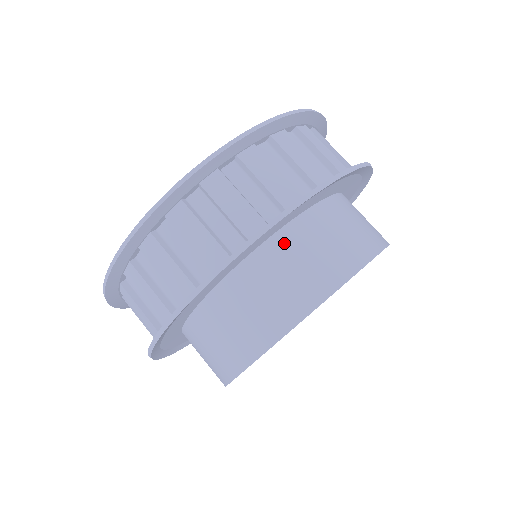
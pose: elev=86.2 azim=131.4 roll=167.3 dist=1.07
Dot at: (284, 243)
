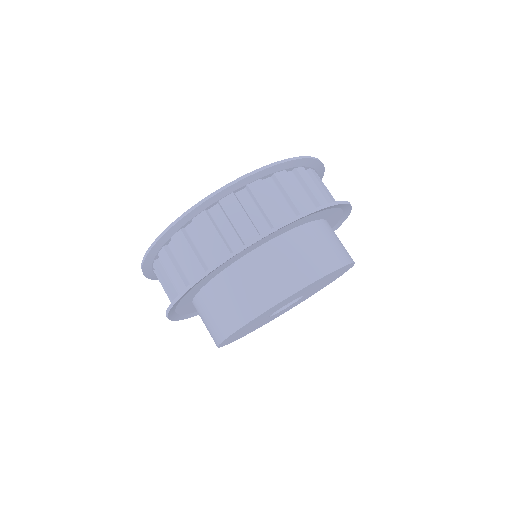
Dot at: (311, 231)
